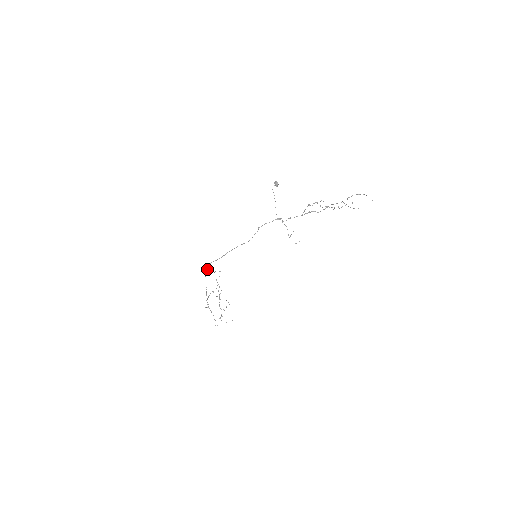
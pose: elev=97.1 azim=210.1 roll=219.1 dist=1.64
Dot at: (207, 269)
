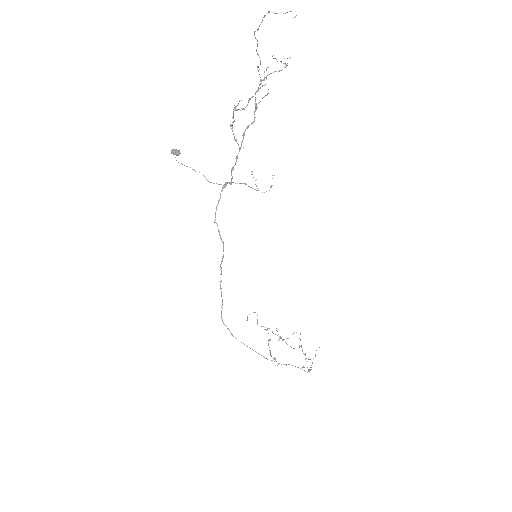
Dot at: occluded
